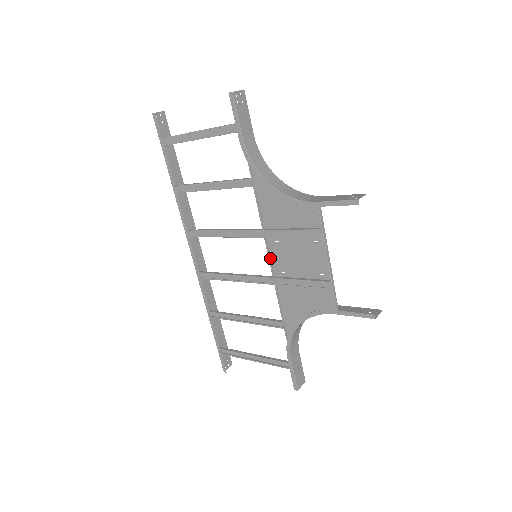
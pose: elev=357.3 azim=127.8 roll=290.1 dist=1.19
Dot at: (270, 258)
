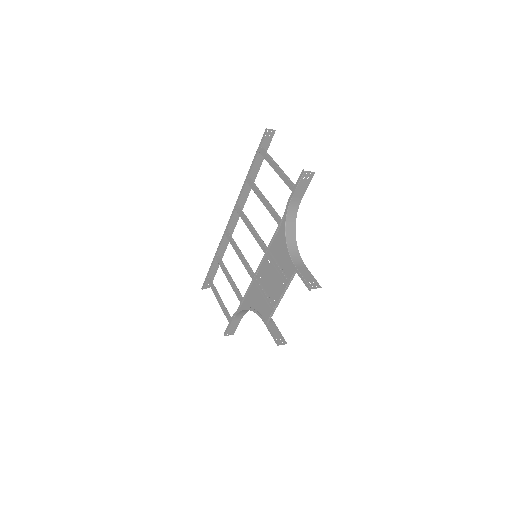
Dot at: (260, 265)
